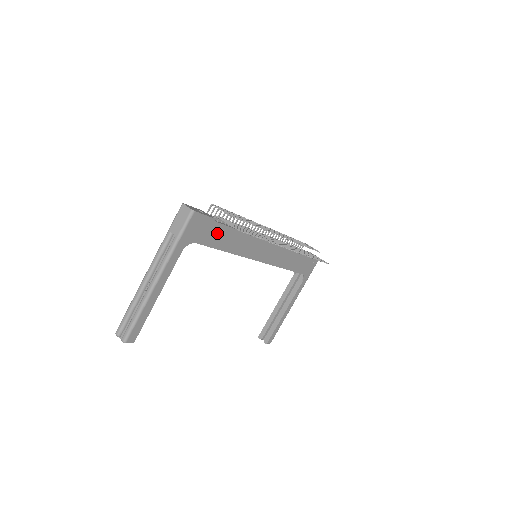
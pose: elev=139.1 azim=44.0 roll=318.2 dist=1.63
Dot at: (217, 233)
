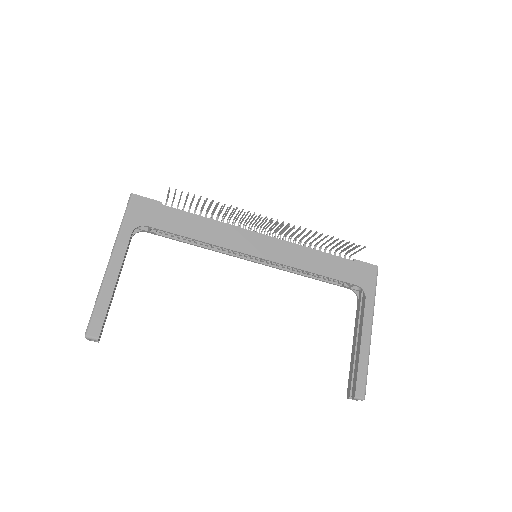
Dot at: (173, 218)
